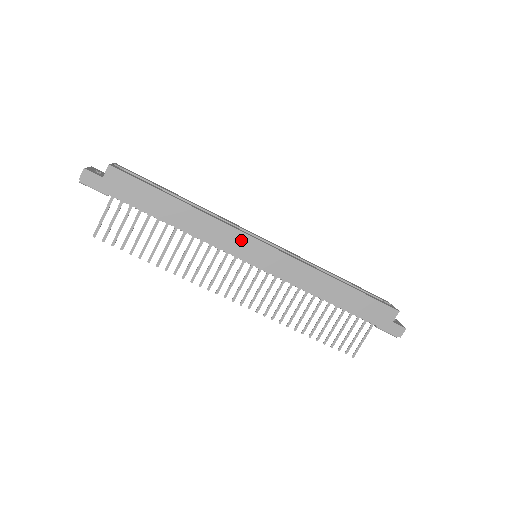
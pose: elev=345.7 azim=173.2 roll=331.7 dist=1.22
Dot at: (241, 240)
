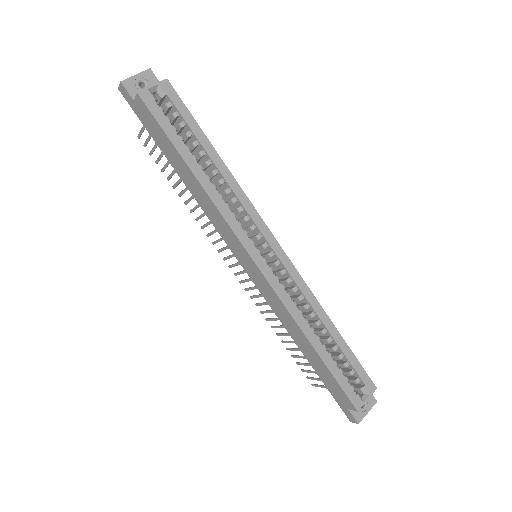
Dot at: (234, 240)
